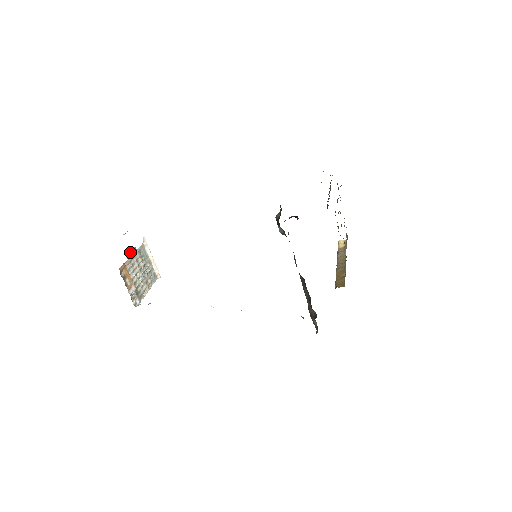
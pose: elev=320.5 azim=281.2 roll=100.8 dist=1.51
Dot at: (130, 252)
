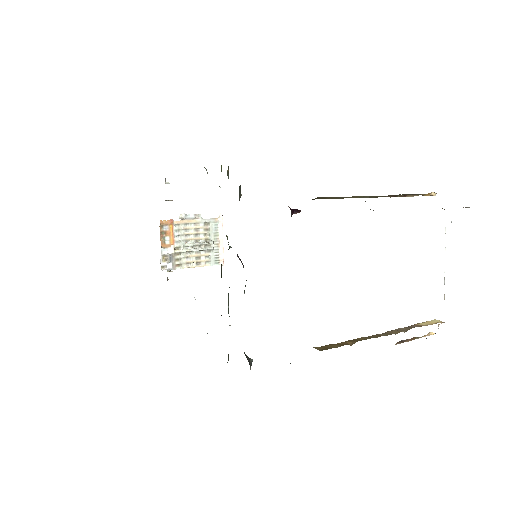
Dot at: (188, 214)
